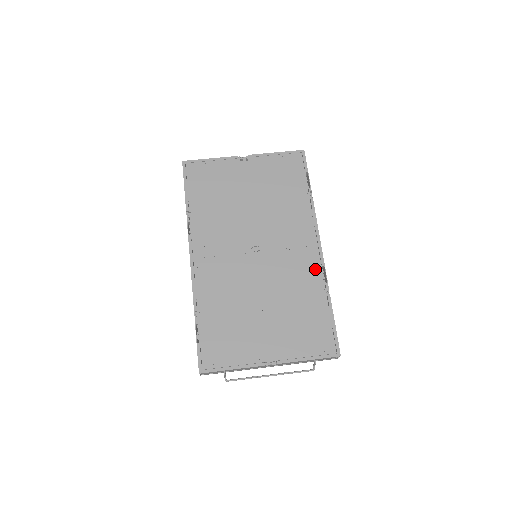
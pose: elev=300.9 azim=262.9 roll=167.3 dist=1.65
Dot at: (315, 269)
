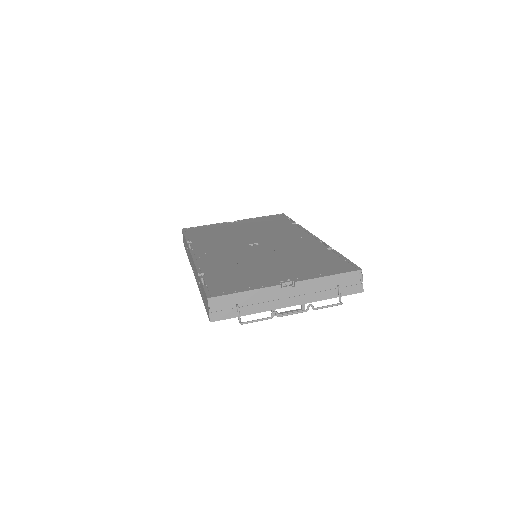
Dot at: (314, 243)
